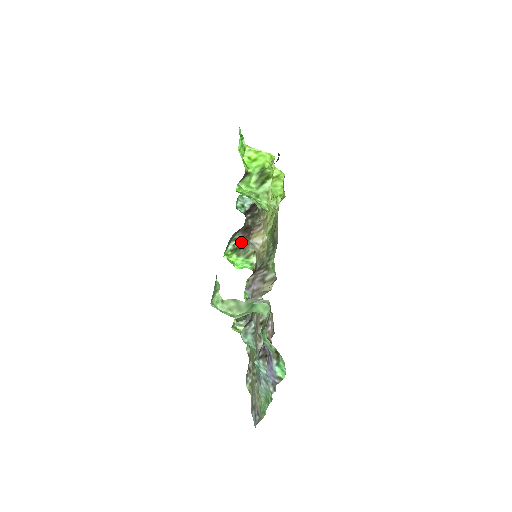
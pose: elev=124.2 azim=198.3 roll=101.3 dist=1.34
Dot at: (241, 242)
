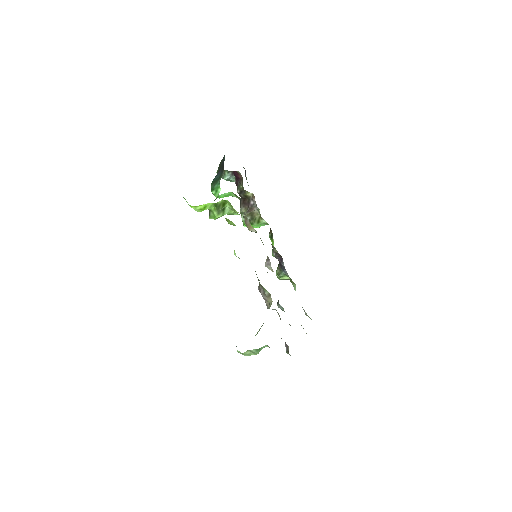
Dot at: (247, 216)
